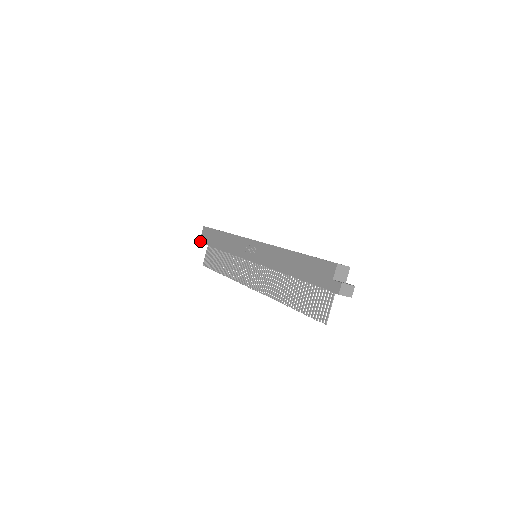
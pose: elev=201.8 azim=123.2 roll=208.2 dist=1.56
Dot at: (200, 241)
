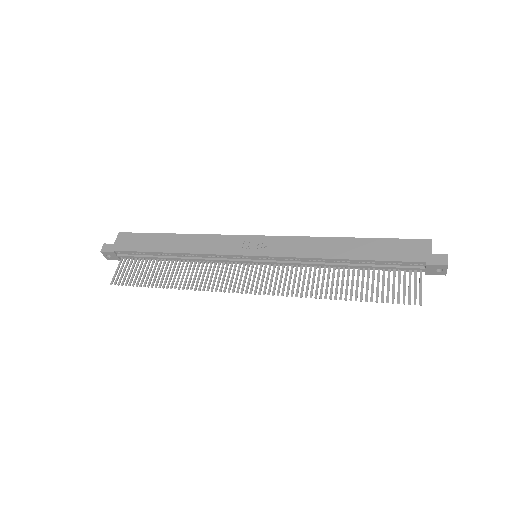
Dot at: (113, 250)
